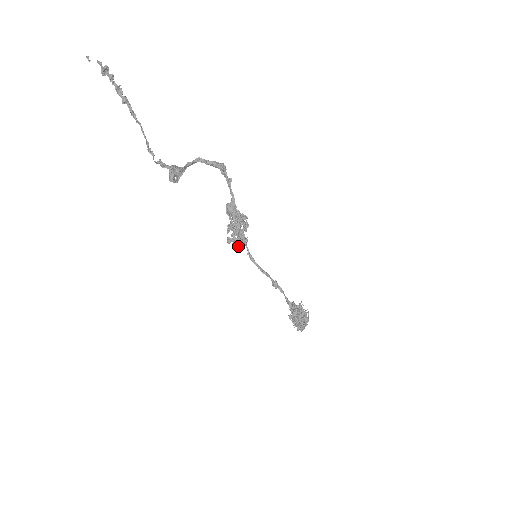
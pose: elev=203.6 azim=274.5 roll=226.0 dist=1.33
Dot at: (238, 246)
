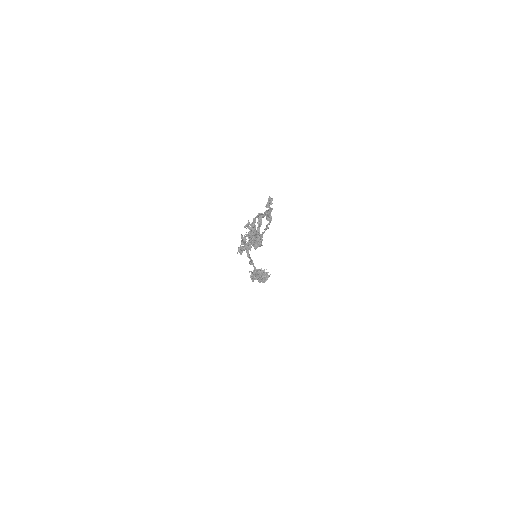
Dot at: occluded
